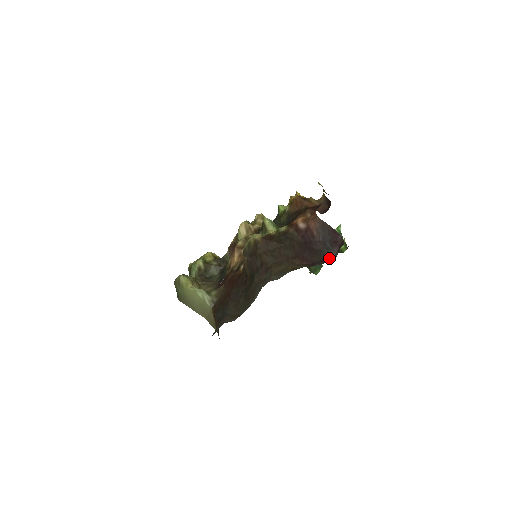
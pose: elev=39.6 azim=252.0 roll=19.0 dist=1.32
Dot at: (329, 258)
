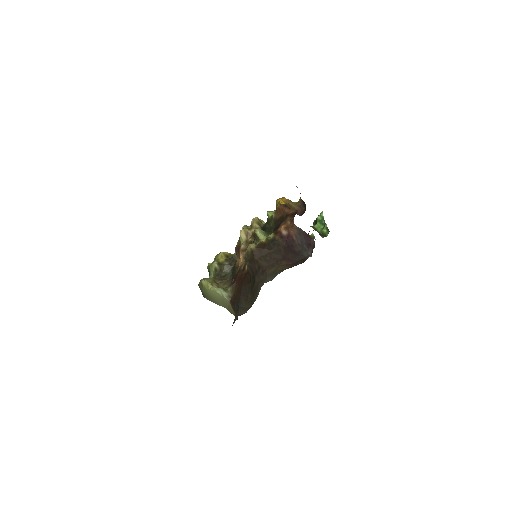
Dot at: (307, 257)
